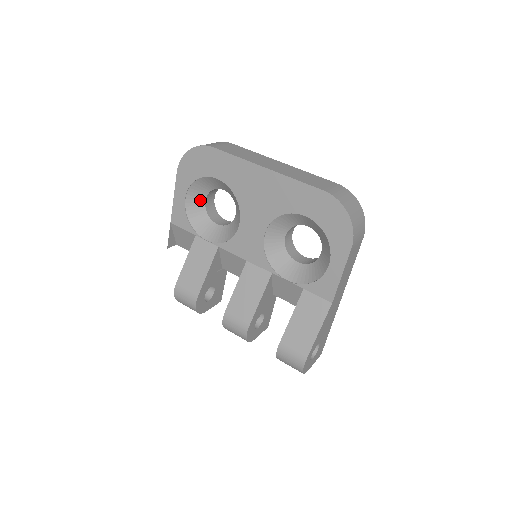
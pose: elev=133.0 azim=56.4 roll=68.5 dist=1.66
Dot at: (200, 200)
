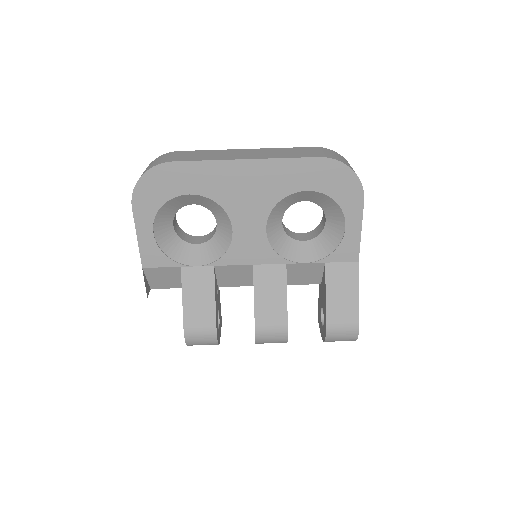
Dot at: (168, 227)
